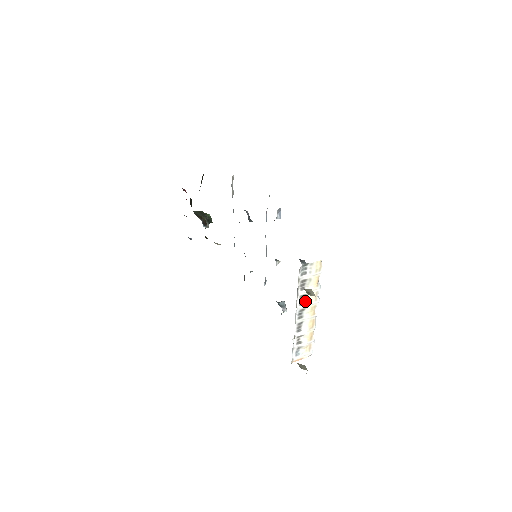
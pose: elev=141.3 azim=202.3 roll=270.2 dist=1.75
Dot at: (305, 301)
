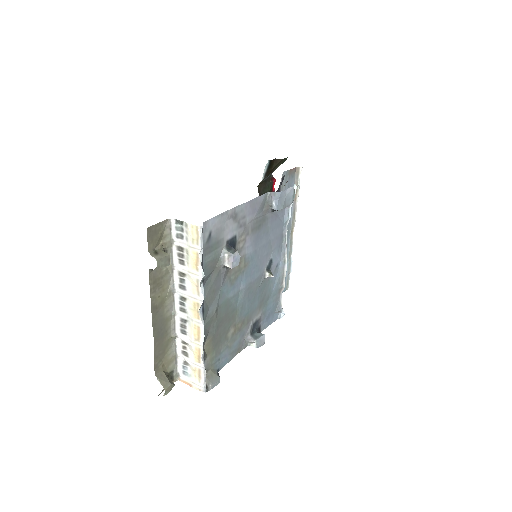
Dot at: (186, 286)
